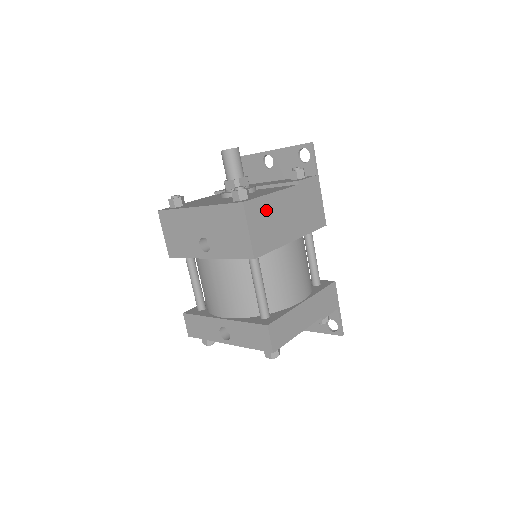
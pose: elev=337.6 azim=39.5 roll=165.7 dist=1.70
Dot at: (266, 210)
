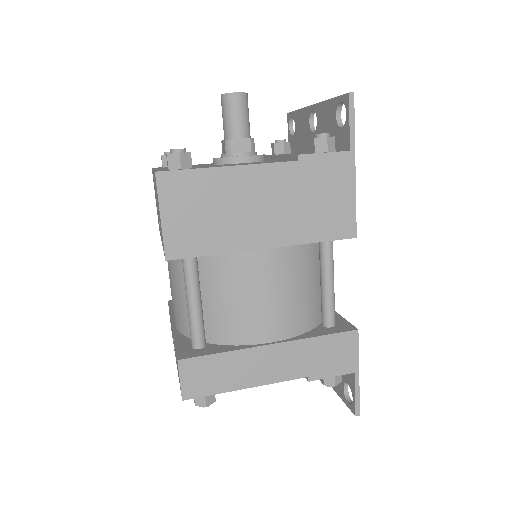
Dot at: (207, 191)
